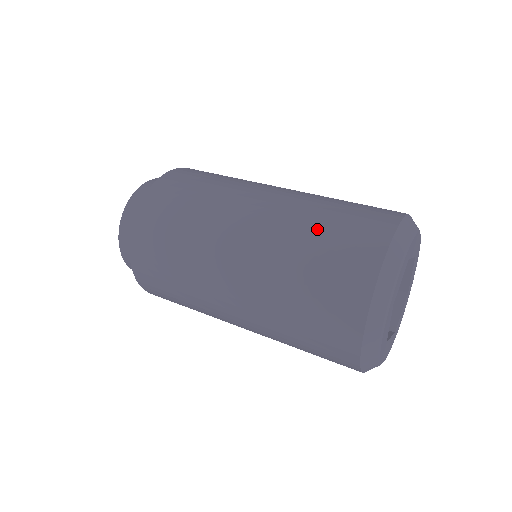
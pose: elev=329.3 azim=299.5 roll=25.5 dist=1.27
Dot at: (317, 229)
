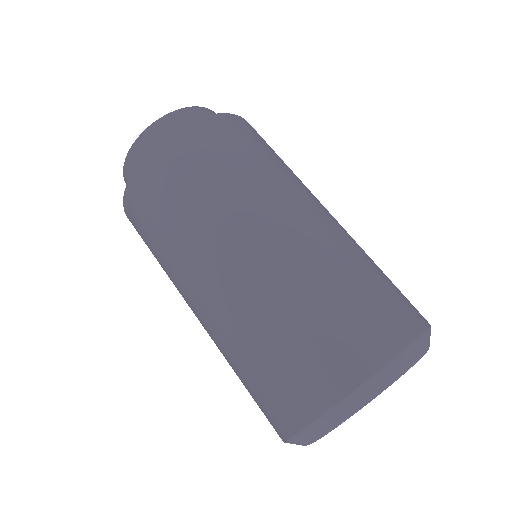
Dot at: (245, 365)
